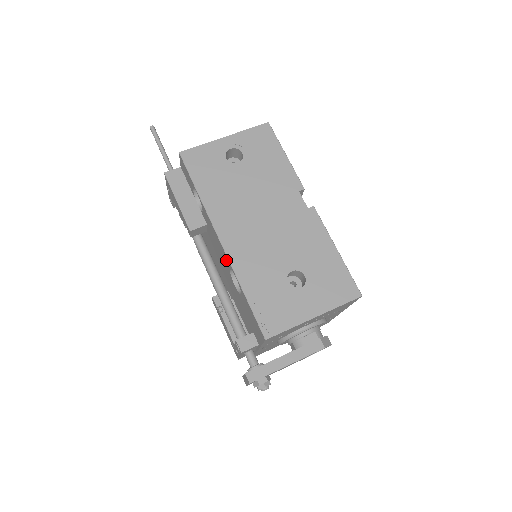
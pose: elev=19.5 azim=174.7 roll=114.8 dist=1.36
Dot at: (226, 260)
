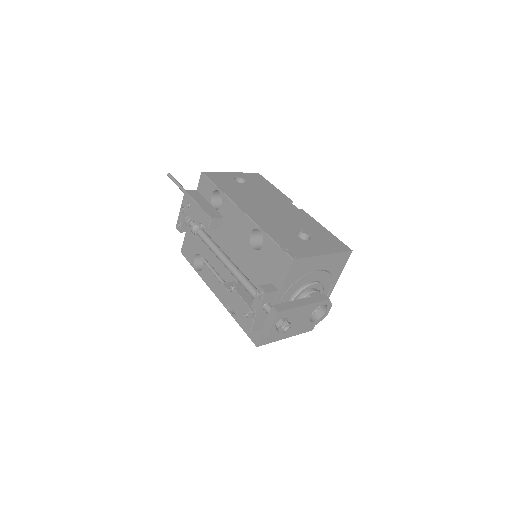
Dot at: (247, 226)
